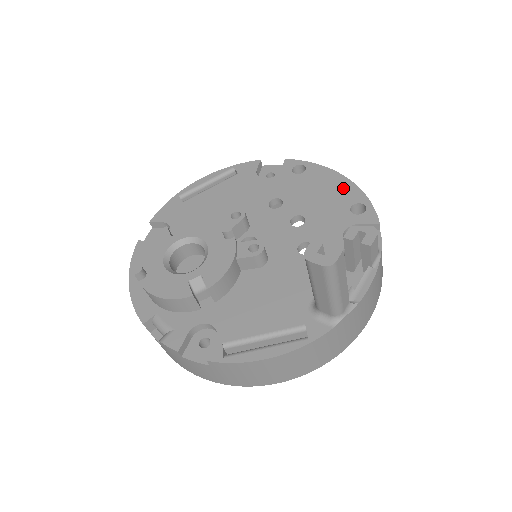
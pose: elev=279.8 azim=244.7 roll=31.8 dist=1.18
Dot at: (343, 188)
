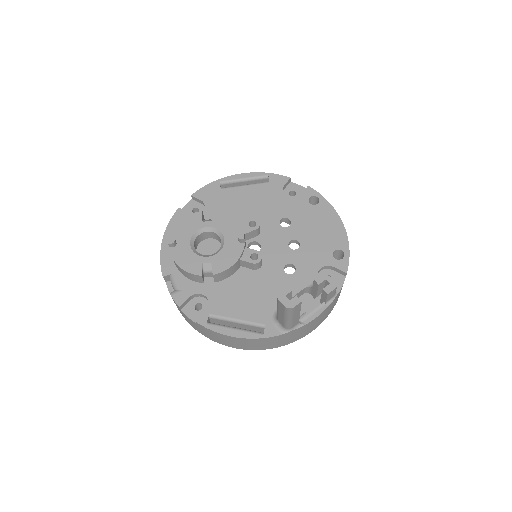
Dot at: (337, 232)
